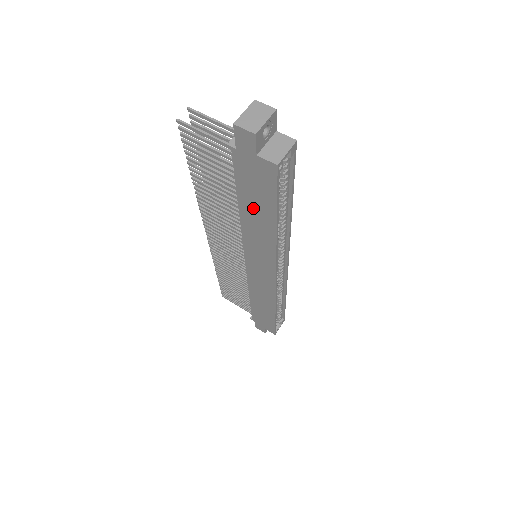
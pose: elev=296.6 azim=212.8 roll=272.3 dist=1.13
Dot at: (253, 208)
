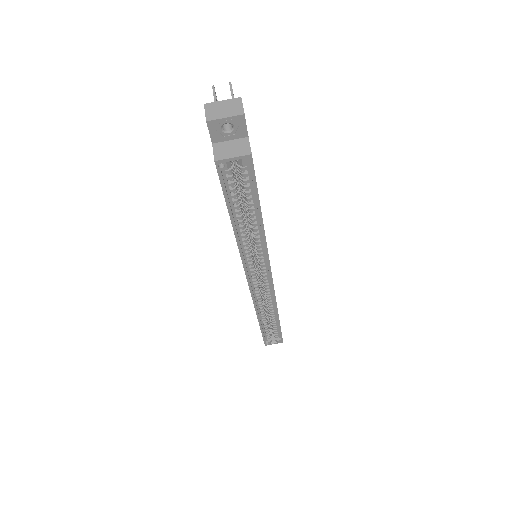
Dot at: occluded
